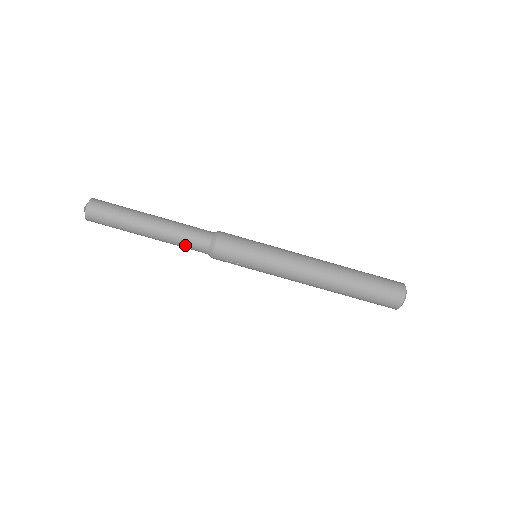
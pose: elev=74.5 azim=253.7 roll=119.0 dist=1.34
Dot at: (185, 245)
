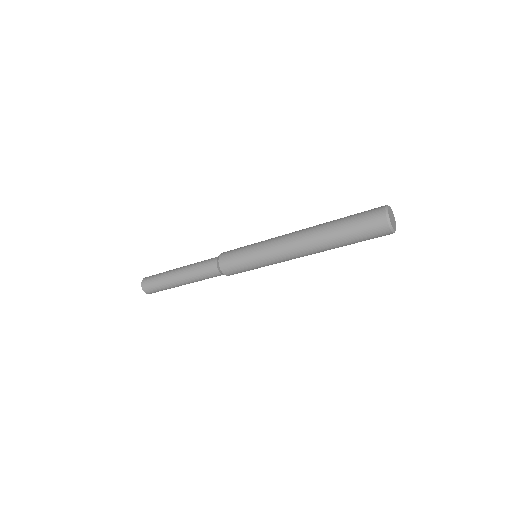
Dot at: occluded
